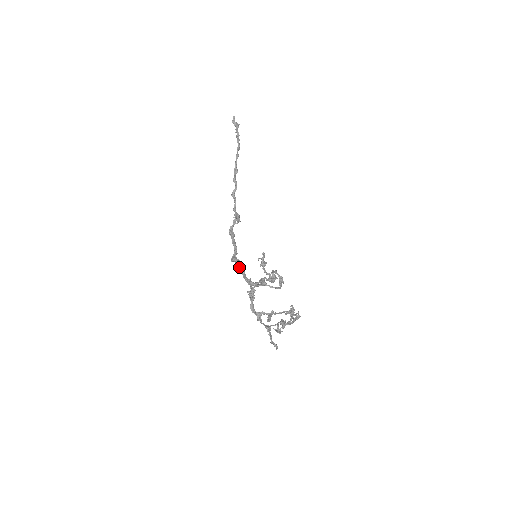
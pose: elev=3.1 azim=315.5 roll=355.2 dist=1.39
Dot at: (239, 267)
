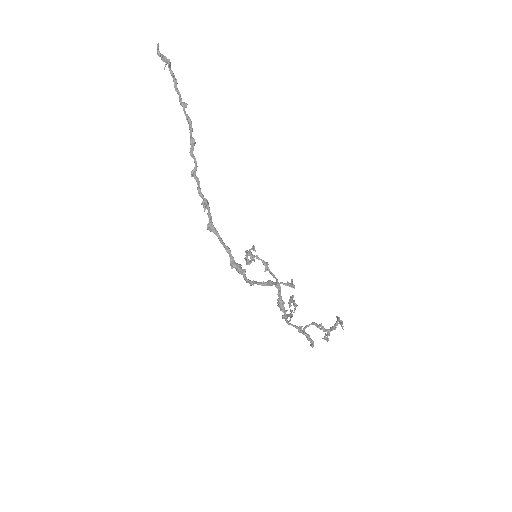
Dot at: (240, 271)
